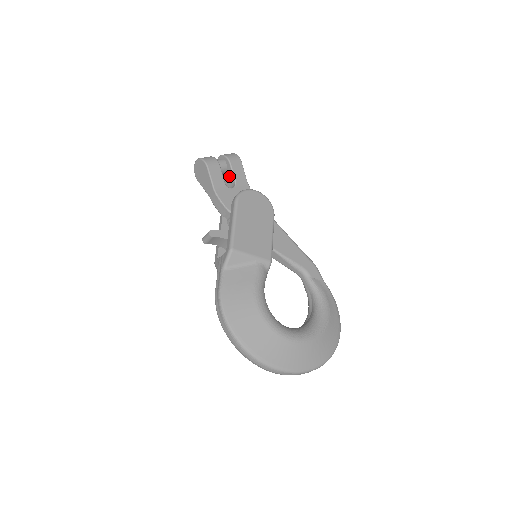
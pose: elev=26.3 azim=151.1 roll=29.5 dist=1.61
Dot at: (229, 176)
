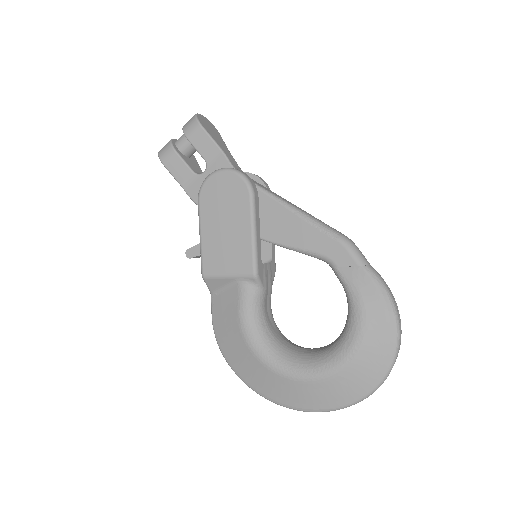
Dot at: occluded
